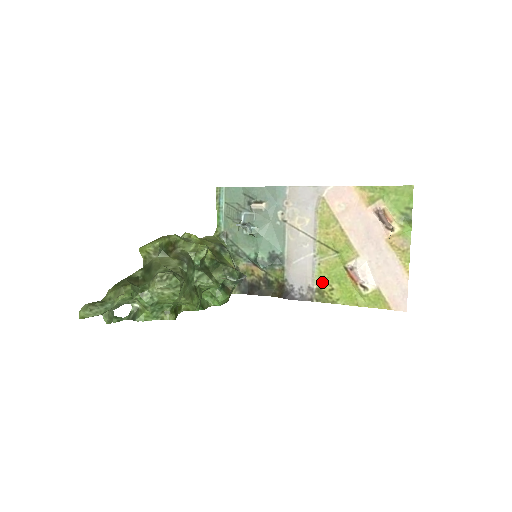
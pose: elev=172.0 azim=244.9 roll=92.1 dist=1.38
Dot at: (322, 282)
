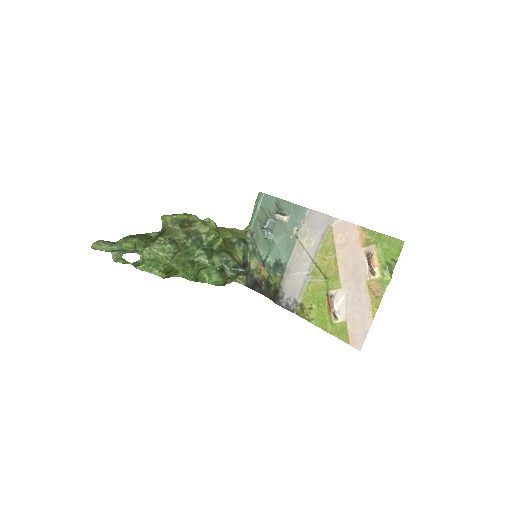
Dot at: (306, 299)
